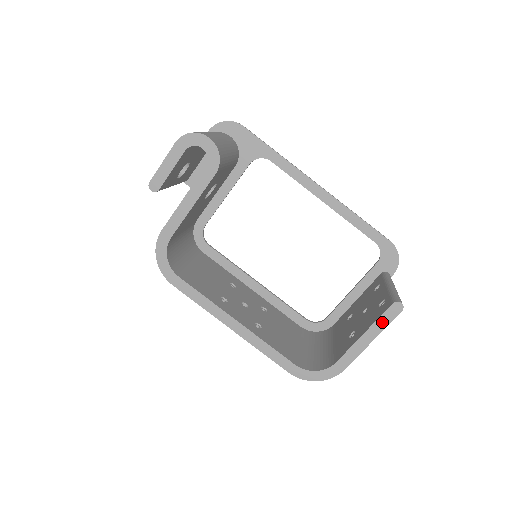
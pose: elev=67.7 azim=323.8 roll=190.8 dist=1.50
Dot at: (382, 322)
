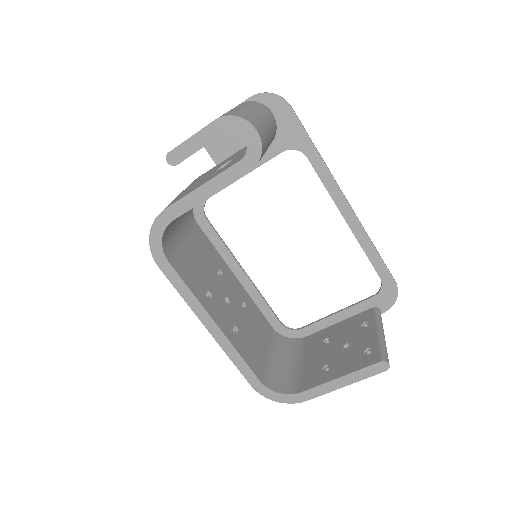
Dot at: (362, 374)
